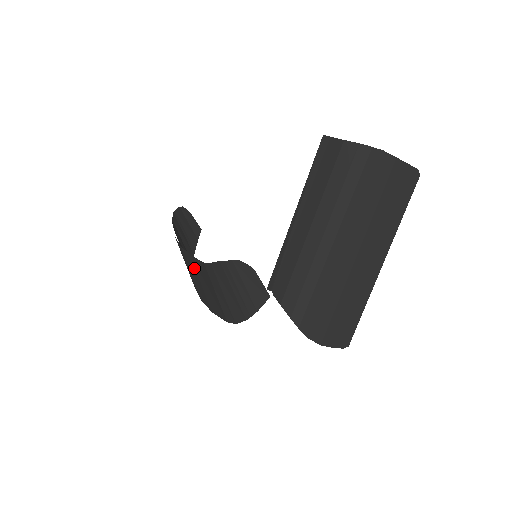
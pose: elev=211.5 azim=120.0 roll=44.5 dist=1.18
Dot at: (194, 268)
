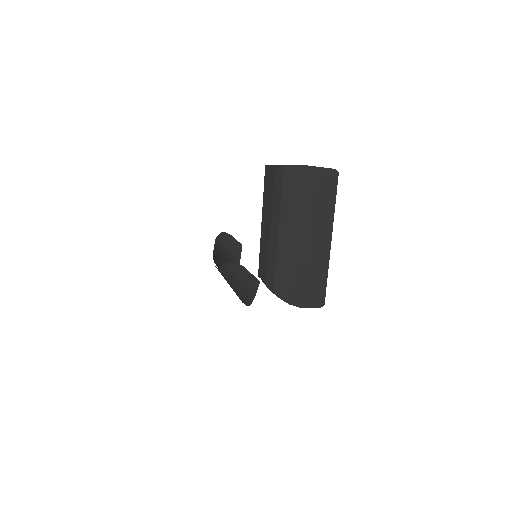
Dot at: (221, 274)
